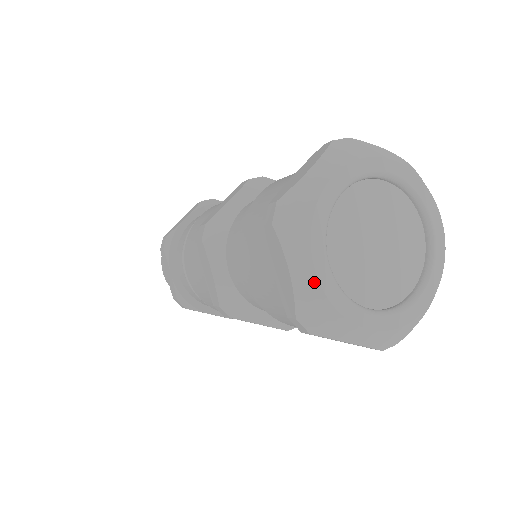
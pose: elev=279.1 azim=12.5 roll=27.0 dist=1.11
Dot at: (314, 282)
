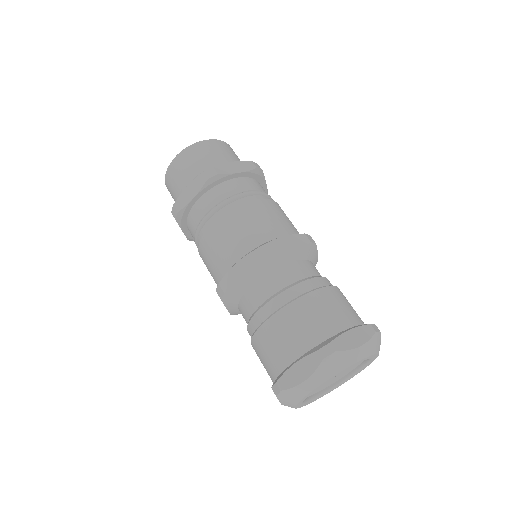
Dot at: occluded
